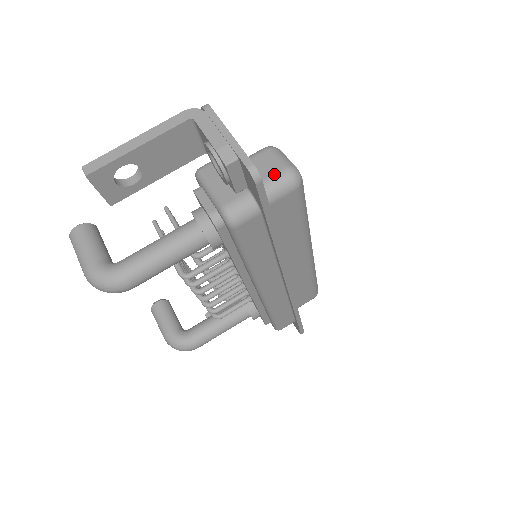
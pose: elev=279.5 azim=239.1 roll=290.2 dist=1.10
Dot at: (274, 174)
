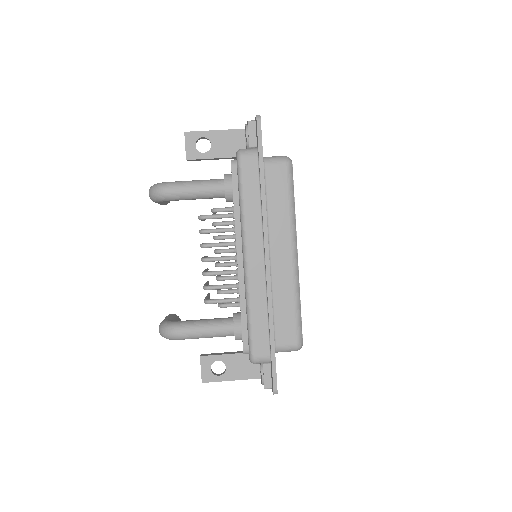
Dot at: (276, 156)
